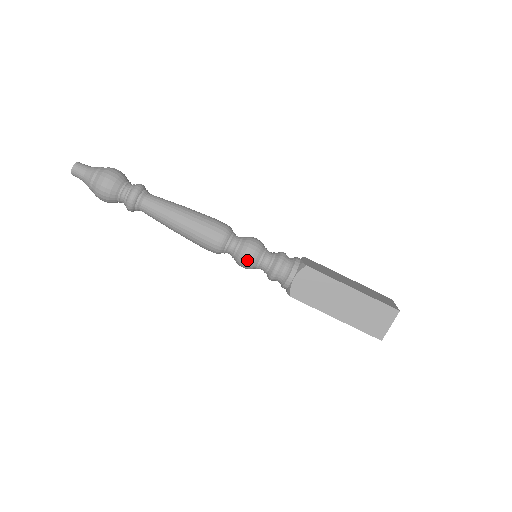
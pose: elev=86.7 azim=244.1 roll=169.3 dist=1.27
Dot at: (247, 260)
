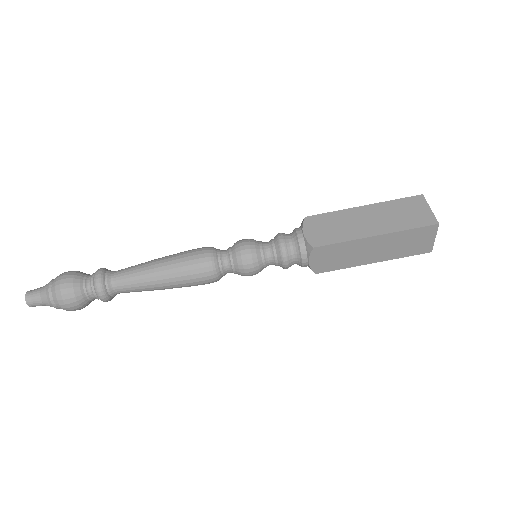
Dot at: (246, 249)
